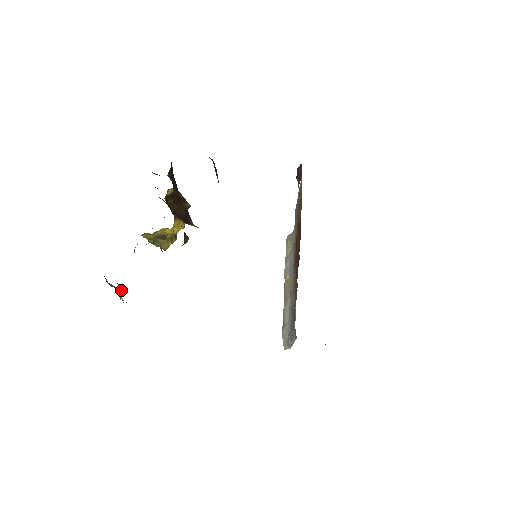
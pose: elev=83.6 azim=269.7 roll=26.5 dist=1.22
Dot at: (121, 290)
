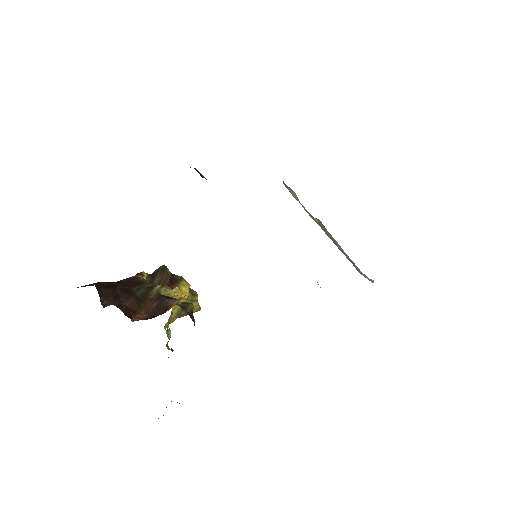
Dot at: occluded
